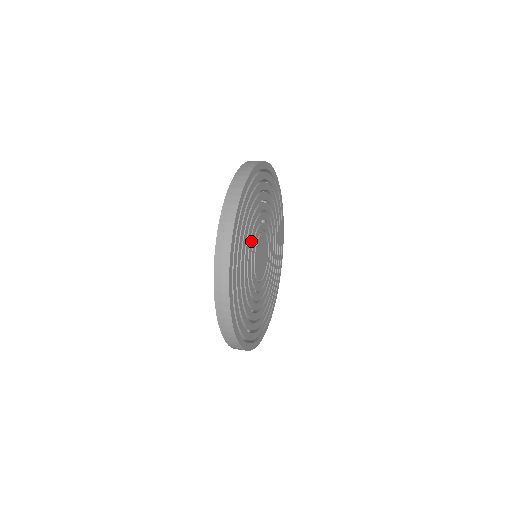
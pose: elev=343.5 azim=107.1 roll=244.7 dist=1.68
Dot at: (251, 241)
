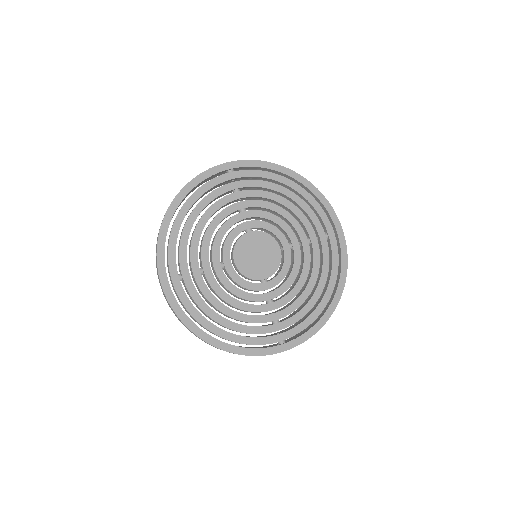
Dot at: (253, 212)
